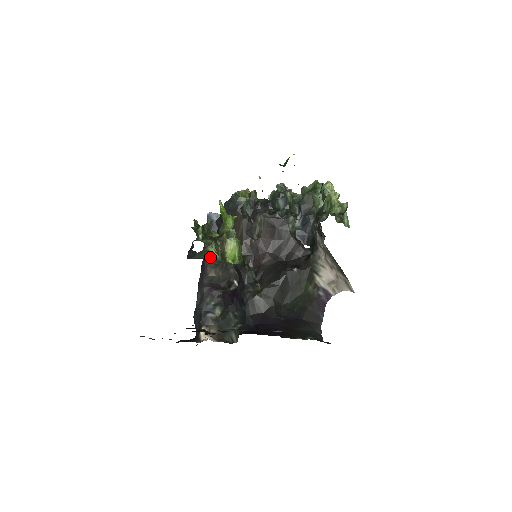
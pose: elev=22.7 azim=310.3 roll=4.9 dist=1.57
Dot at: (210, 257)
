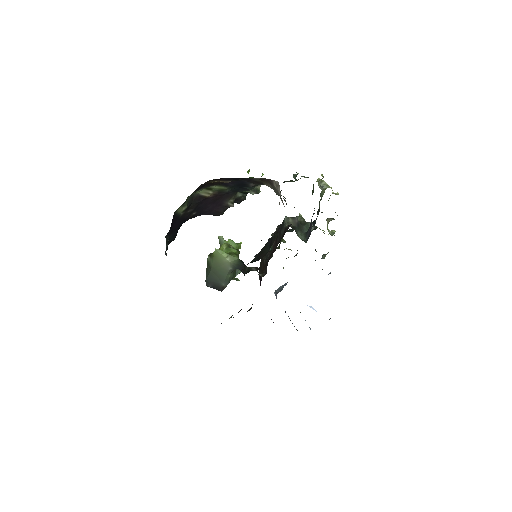
Dot at: (210, 266)
